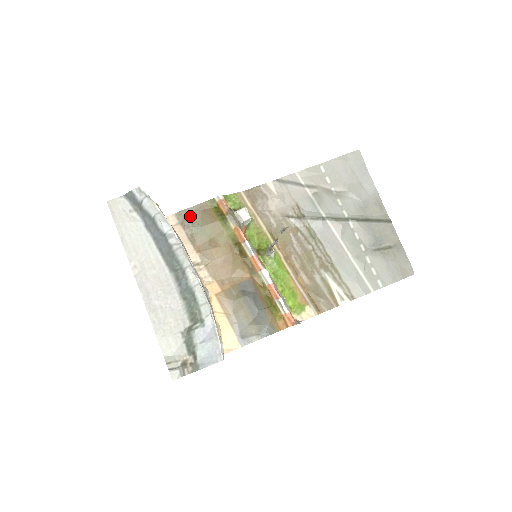
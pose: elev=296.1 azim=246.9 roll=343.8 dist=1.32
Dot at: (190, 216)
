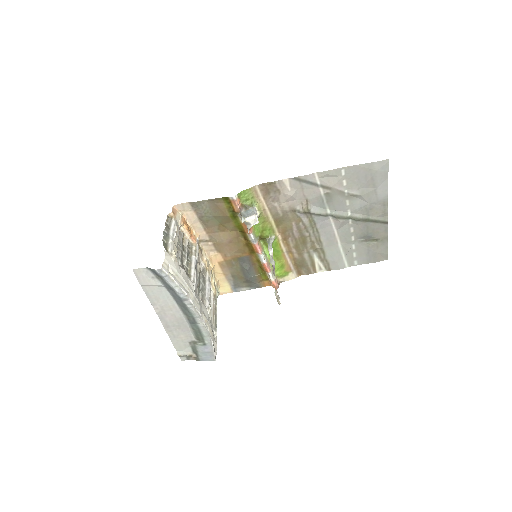
Dot at: (203, 207)
